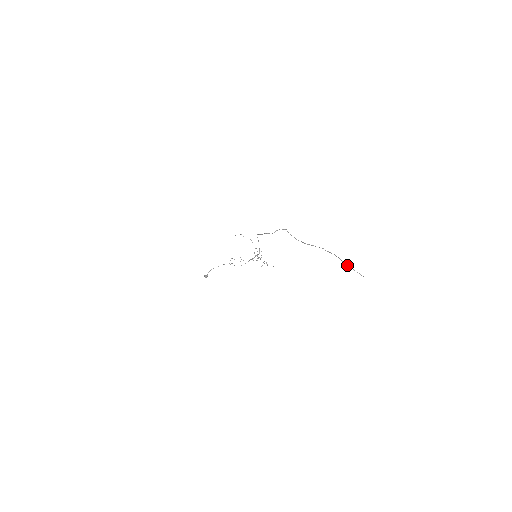
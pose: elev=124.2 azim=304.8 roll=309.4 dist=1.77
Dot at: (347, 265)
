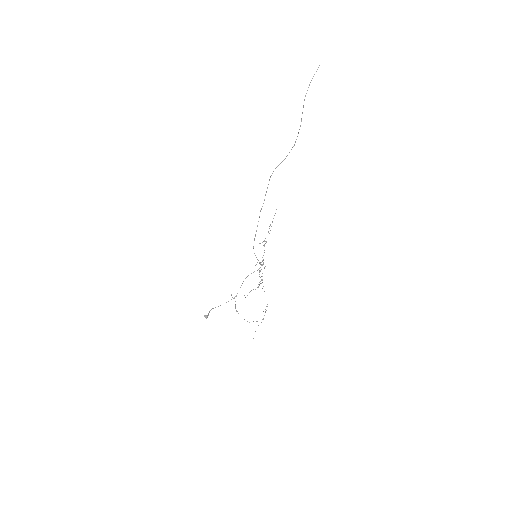
Dot at: occluded
